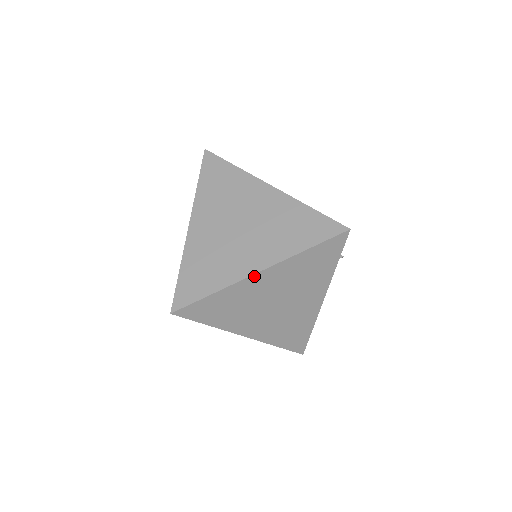
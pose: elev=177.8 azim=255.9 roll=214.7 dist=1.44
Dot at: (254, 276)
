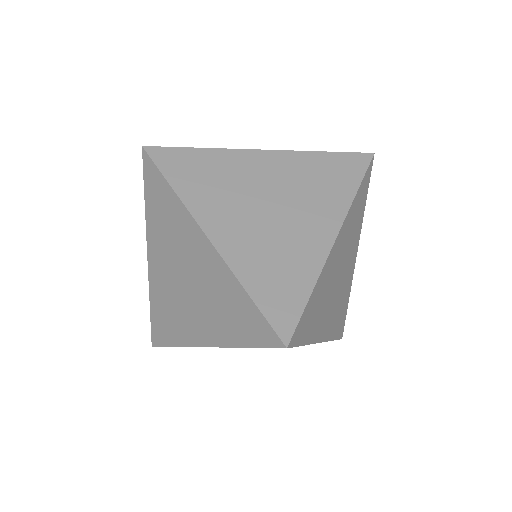
Dot at: (334, 245)
